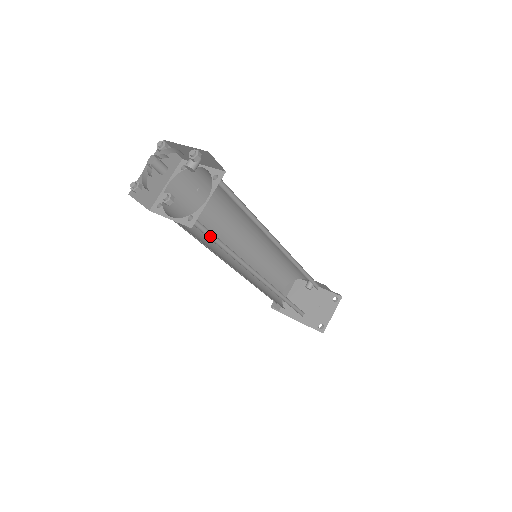
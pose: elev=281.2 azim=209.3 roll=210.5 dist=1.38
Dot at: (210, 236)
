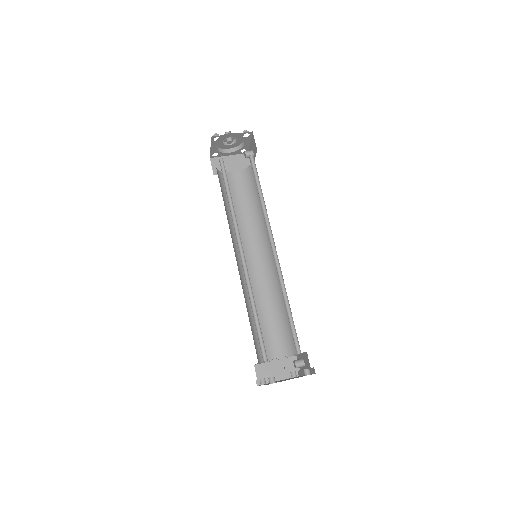
Dot at: (226, 183)
